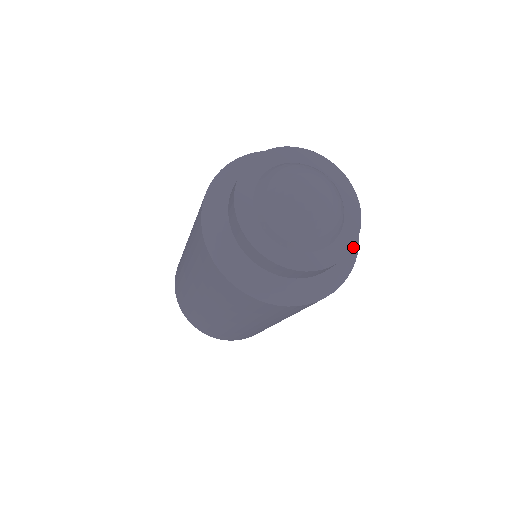
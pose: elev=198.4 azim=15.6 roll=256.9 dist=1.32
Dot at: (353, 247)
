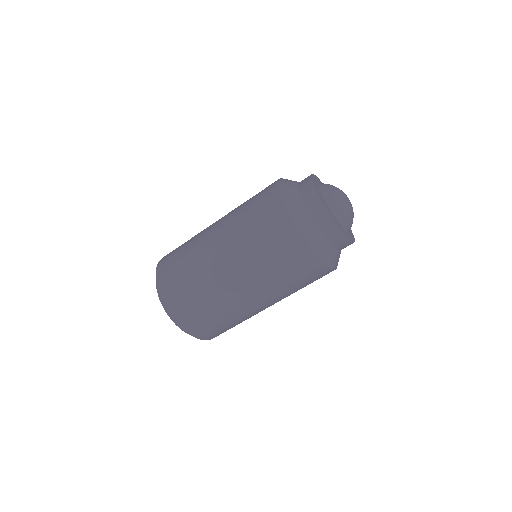
Dot at: (337, 261)
